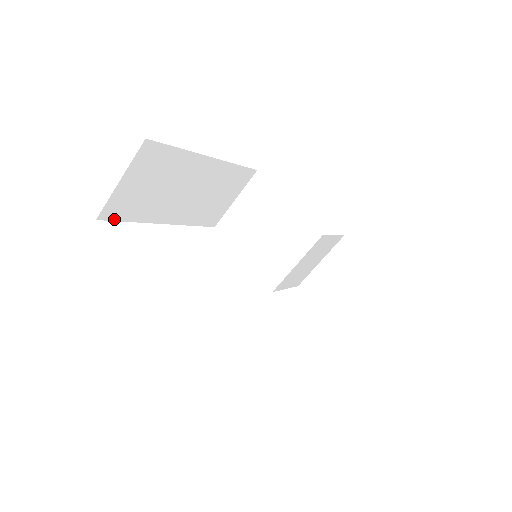
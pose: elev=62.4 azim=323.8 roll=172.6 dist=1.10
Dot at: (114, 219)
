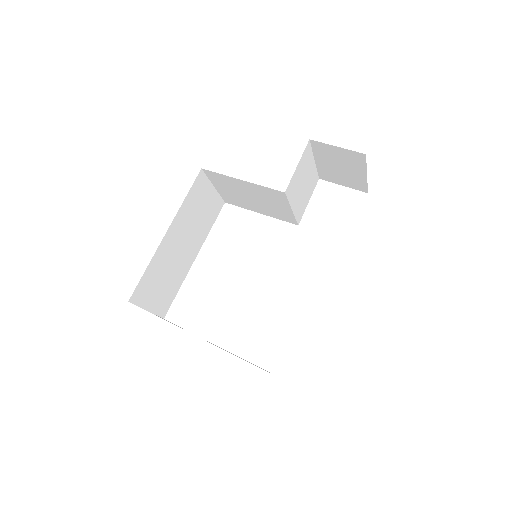
Dot at: (170, 305)
